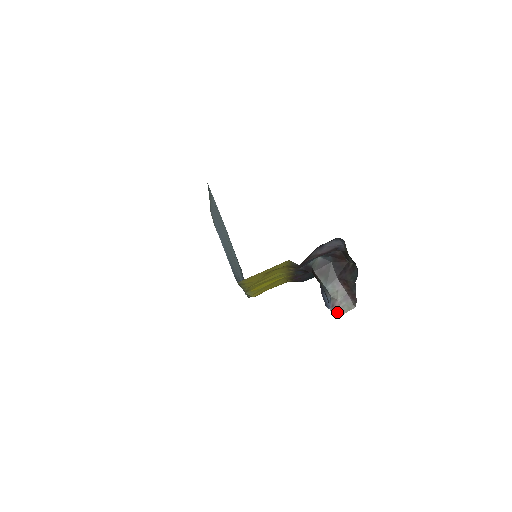
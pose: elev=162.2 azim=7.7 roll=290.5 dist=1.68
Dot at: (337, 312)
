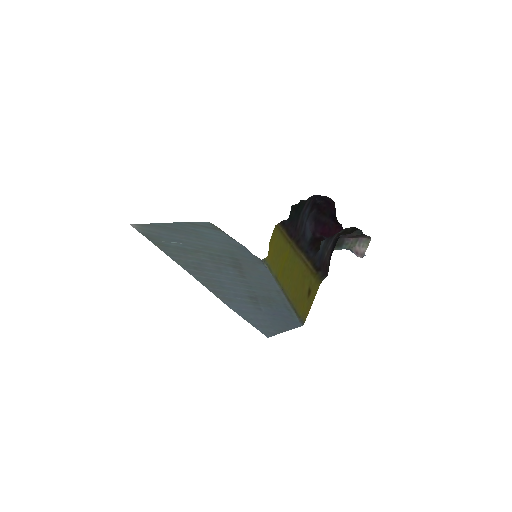
Dot at: (363, 253)
